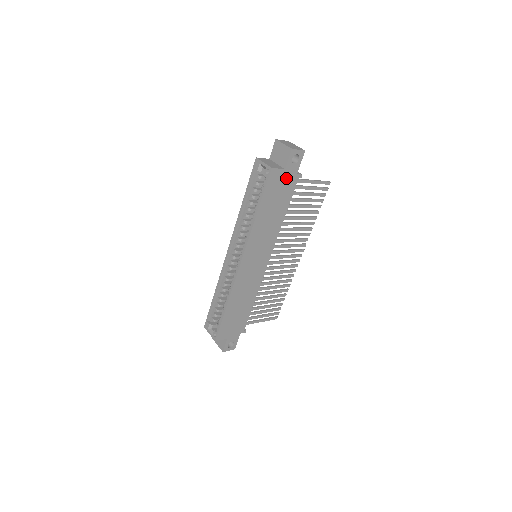
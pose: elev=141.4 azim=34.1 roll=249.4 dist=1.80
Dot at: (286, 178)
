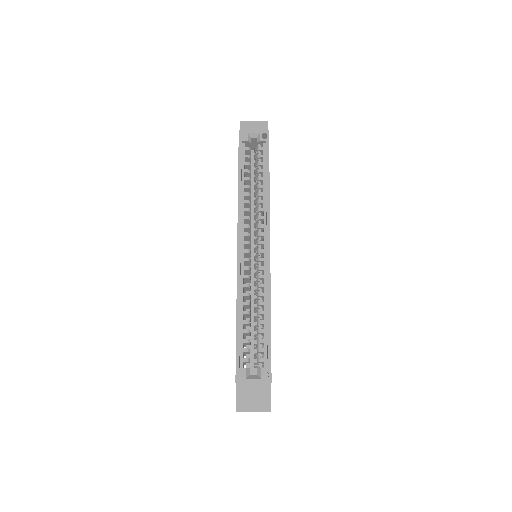
Dot at: occluded
